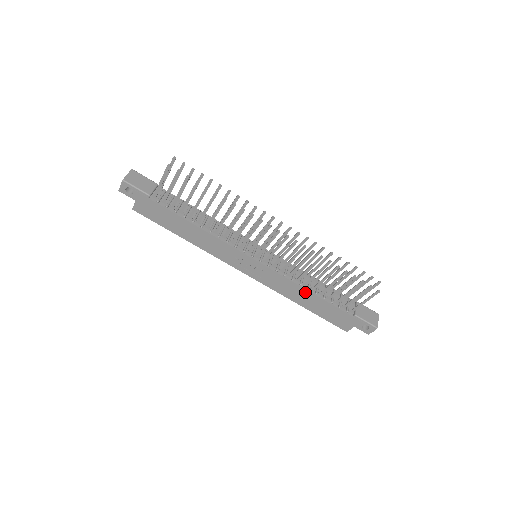
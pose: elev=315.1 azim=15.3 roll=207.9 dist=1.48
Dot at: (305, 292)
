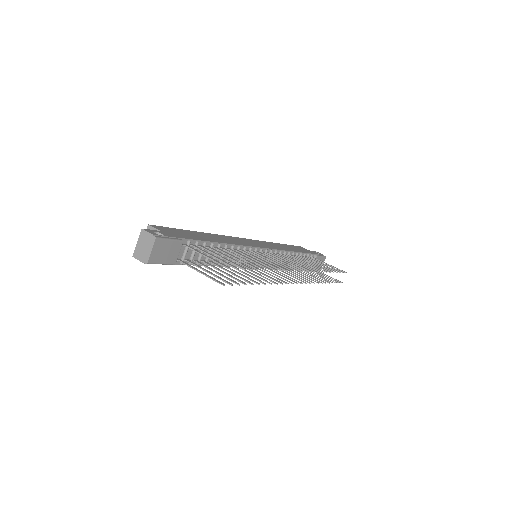
Dot at: occluded
